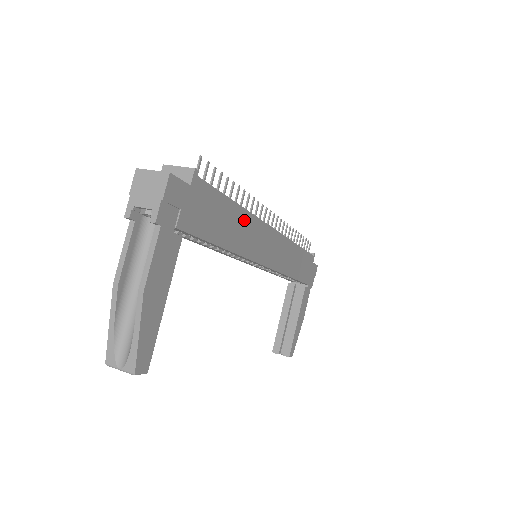
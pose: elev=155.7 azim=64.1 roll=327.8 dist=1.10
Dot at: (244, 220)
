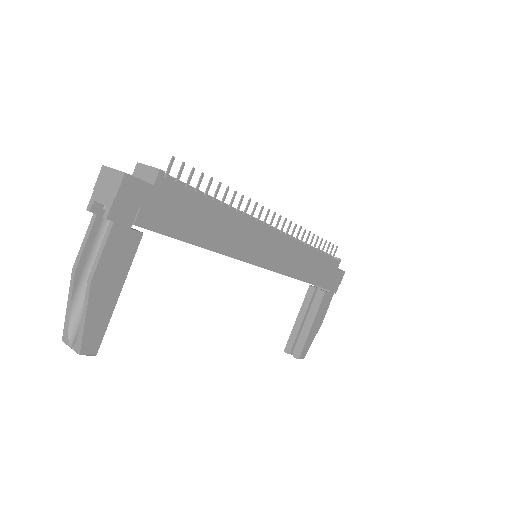
Dot at: (231, 221)
